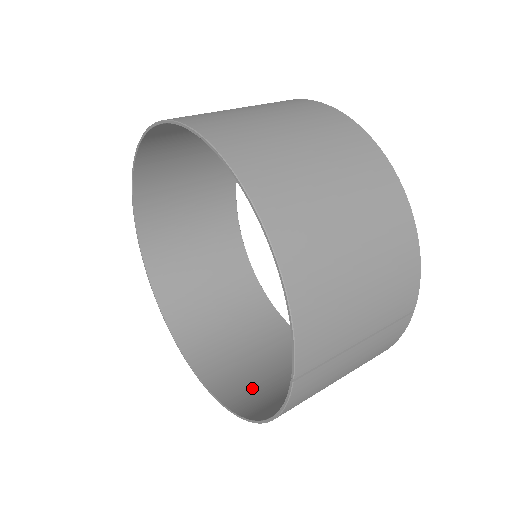
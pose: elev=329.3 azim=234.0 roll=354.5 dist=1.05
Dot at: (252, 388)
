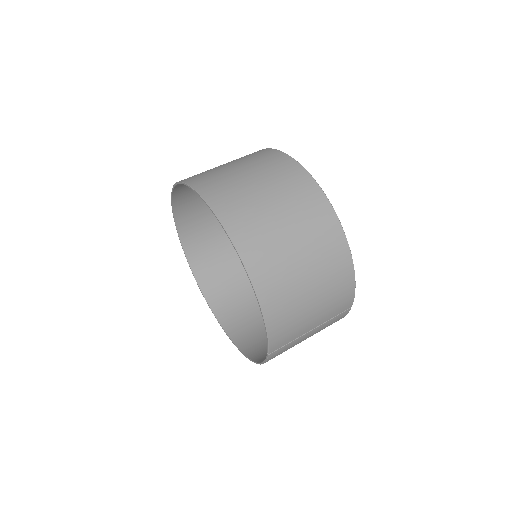
Dot at: (252, 331)
